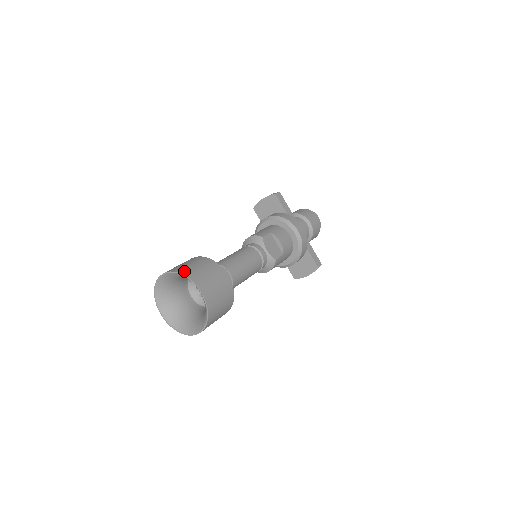
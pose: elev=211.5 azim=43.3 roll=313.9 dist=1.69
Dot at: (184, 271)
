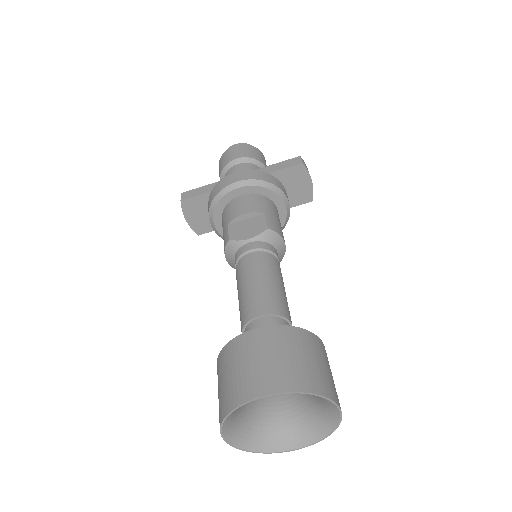
Dot at: (223, 409)
